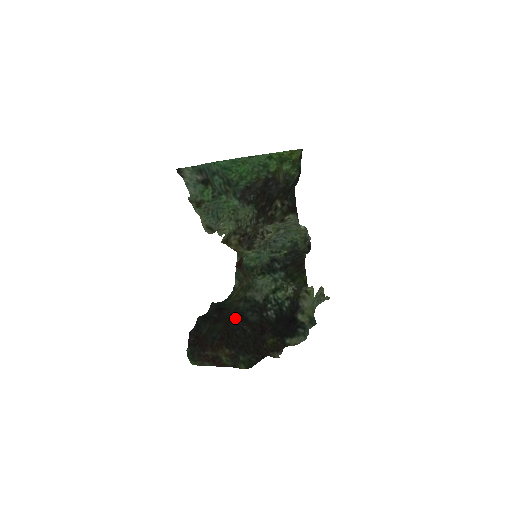
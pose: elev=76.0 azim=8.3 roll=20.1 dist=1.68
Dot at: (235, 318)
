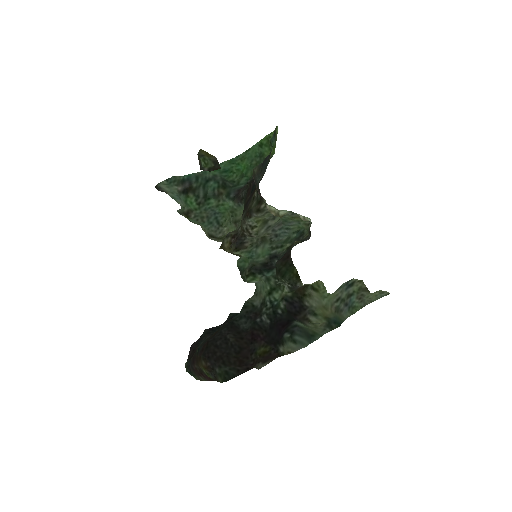
Dot at: (223, 327)
